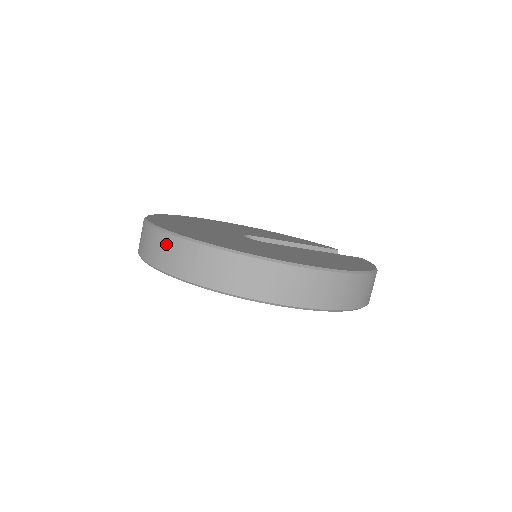
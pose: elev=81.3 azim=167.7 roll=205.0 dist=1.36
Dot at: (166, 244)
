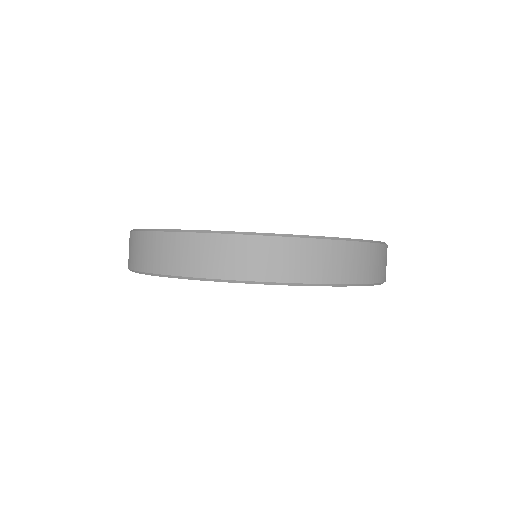
Dot at: (198, 245)
